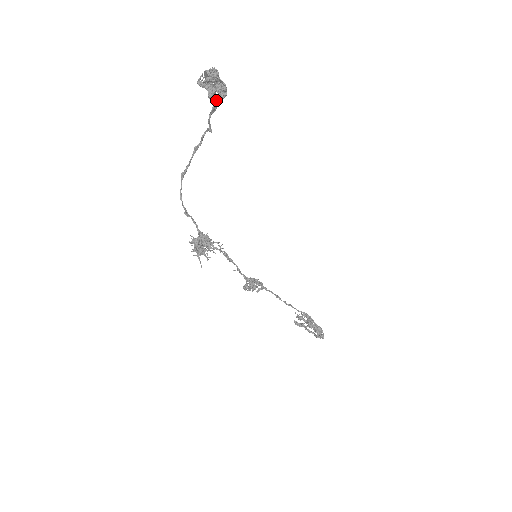
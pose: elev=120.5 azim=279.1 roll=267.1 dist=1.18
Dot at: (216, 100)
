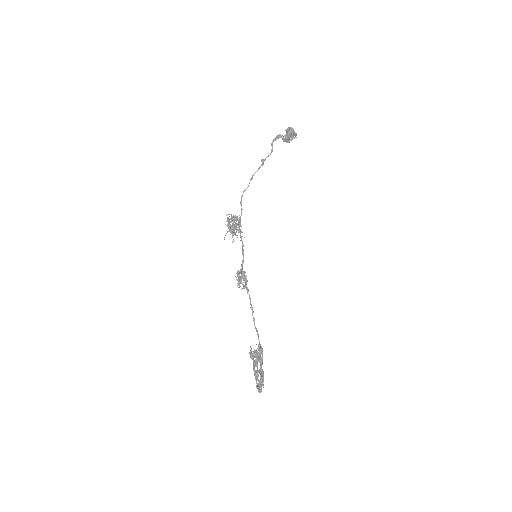
Dot at: (281, 136)
